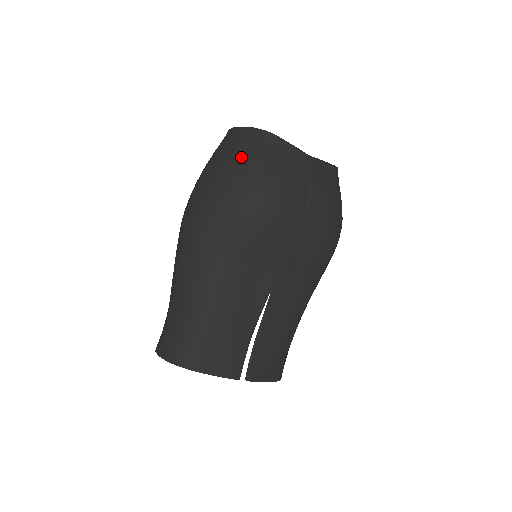
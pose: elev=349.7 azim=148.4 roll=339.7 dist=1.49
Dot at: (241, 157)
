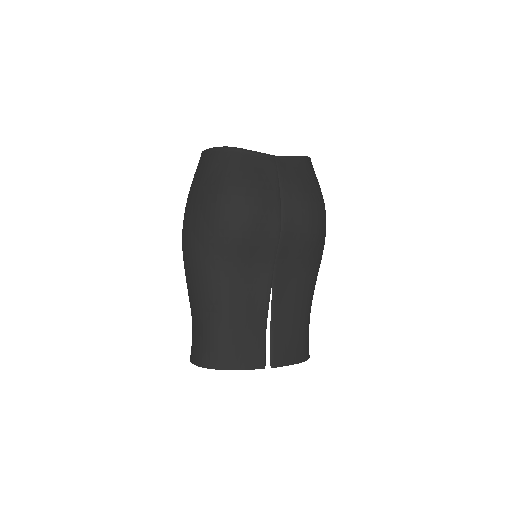
Dot at: (212, 177)
